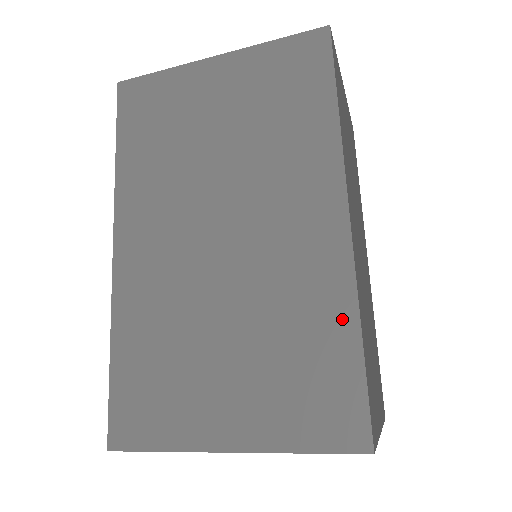
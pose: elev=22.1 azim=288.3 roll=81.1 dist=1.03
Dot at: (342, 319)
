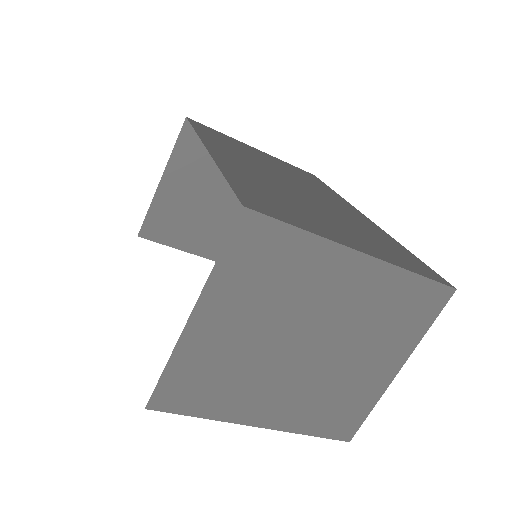
Dot at: (392, 240)
